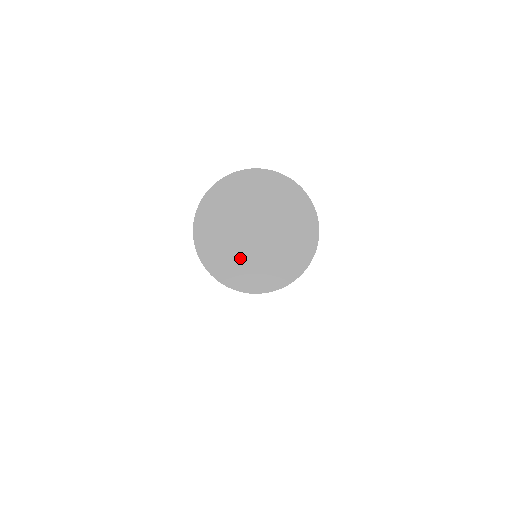
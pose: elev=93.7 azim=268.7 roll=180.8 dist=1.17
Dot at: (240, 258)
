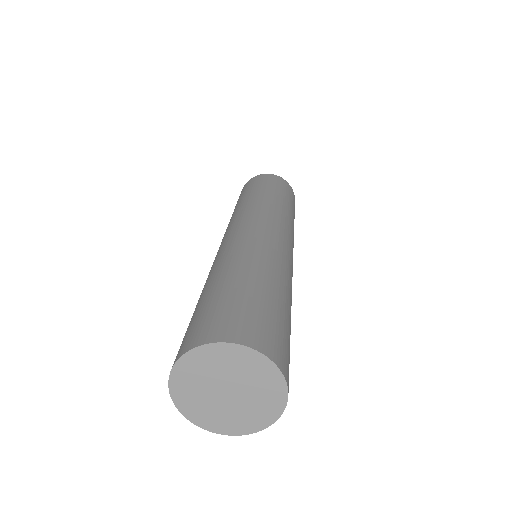
Dot at: (204, 404)
